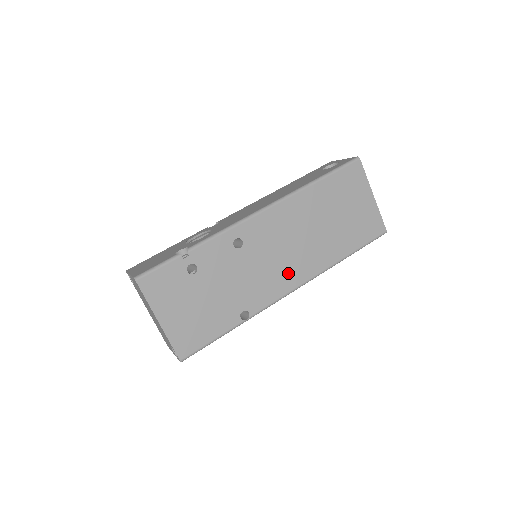
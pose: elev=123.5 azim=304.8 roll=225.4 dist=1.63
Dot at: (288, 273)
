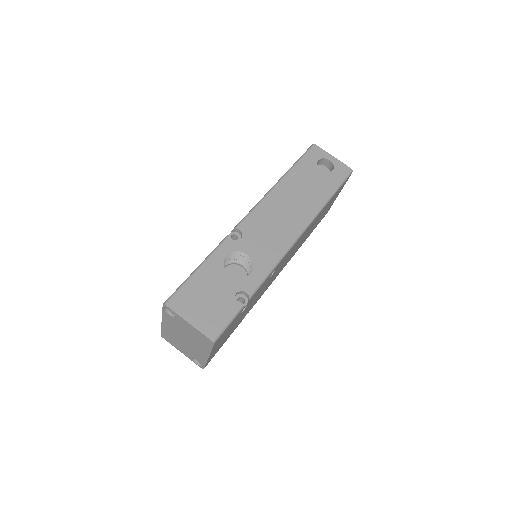
Dot at: occluded
